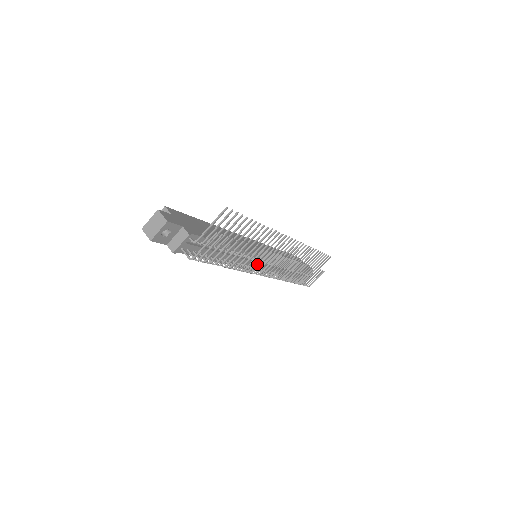
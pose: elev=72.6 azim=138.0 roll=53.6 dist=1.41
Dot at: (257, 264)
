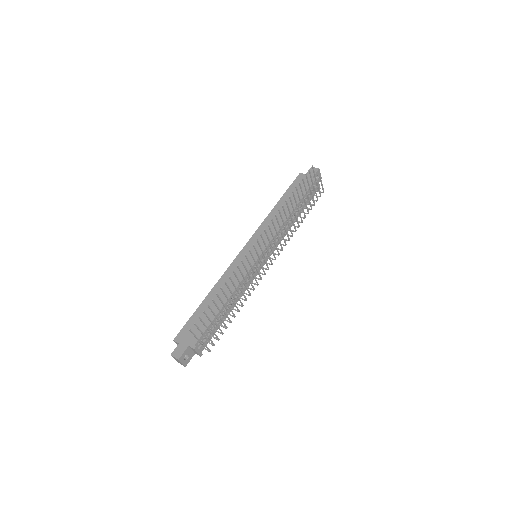
Dot at: (259, 267)
